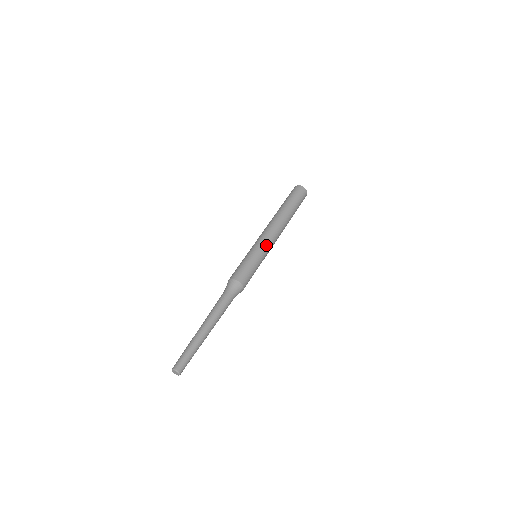
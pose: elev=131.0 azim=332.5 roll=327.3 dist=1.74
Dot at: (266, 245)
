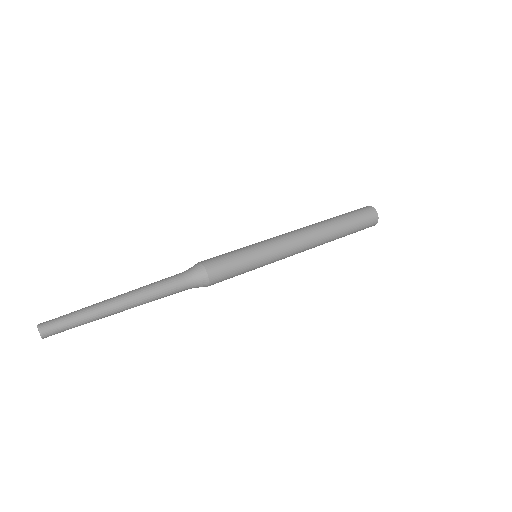
Dot at: (276, 248)
